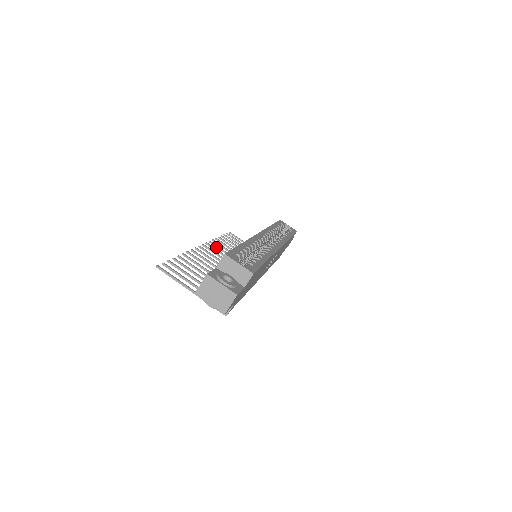
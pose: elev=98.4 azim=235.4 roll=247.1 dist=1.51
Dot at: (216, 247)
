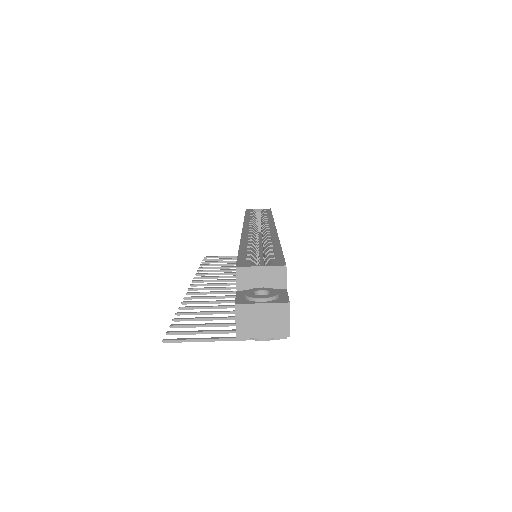
Dot at: occluded
